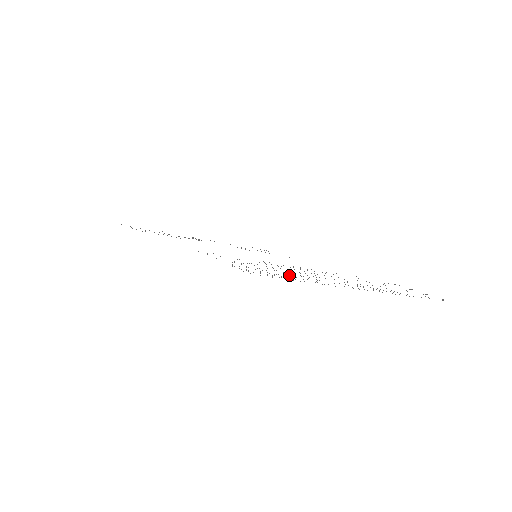
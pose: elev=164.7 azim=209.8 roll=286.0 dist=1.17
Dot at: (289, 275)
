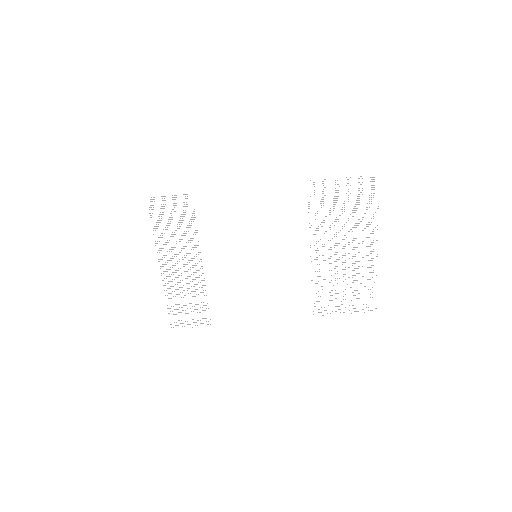
Dot at: occluded
